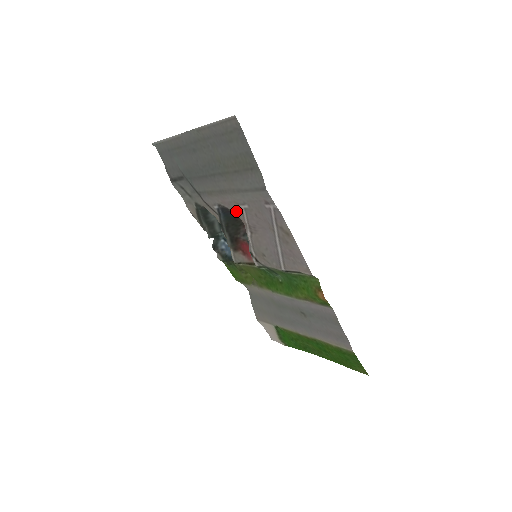
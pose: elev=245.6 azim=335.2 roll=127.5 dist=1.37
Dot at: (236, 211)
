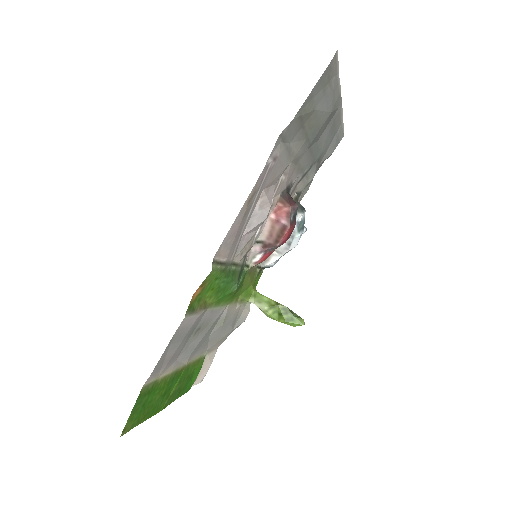
Dot at: (283, 187)
